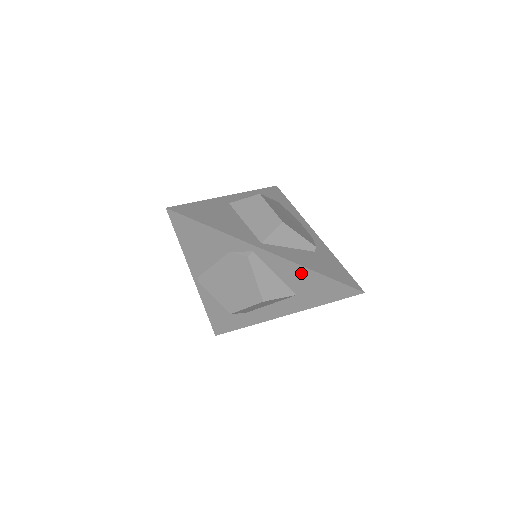
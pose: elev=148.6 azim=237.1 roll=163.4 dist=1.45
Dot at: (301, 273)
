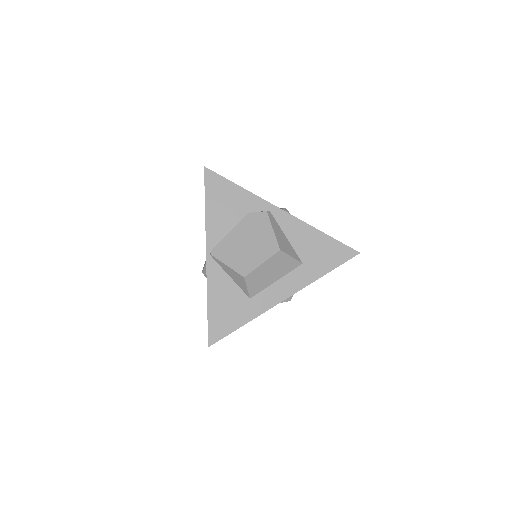
Dot at: (308, 234)
